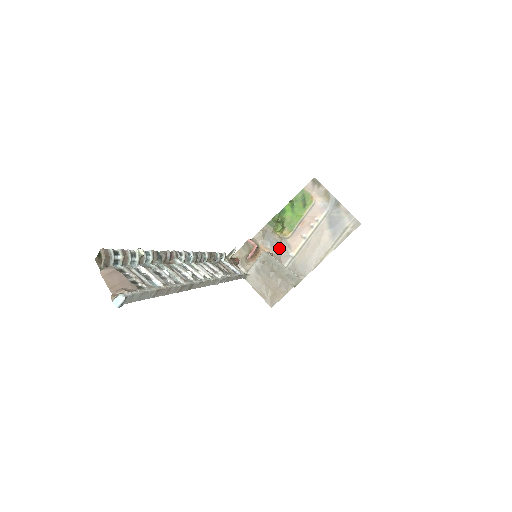
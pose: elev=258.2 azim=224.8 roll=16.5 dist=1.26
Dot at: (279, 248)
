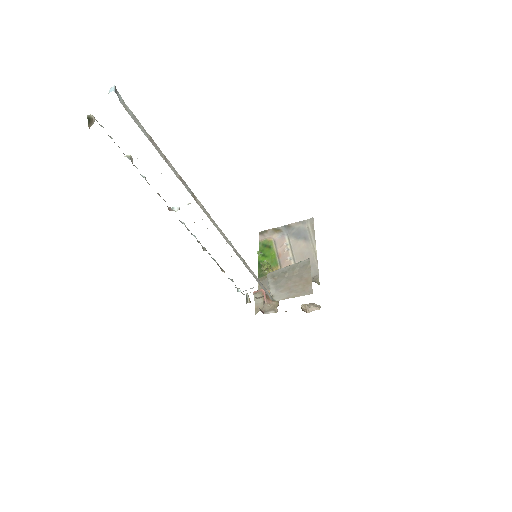
Dot at: occluded
